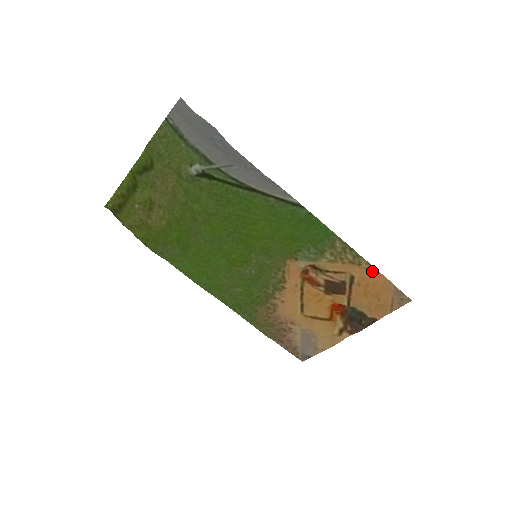
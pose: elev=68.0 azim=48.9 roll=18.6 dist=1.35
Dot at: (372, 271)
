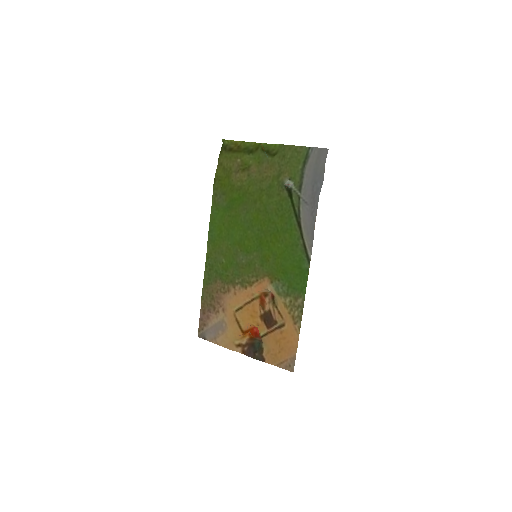
Dot at: (296, 334)
